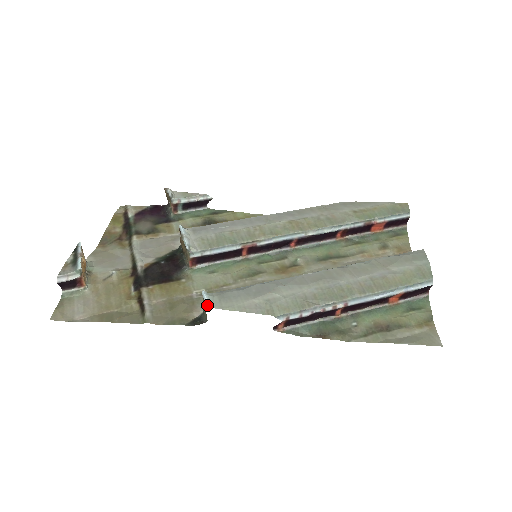
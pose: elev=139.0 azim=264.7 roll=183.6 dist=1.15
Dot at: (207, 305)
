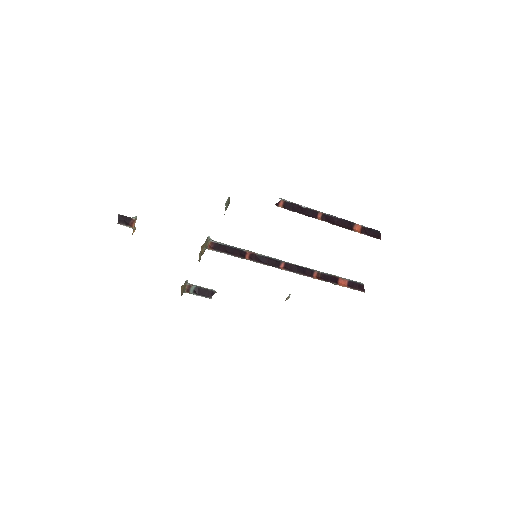
Dot at: occluded
